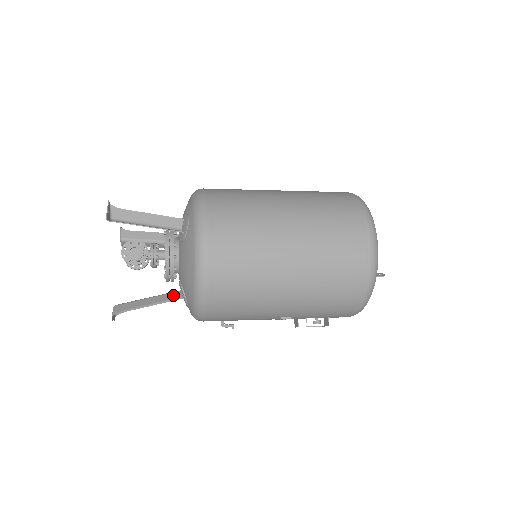
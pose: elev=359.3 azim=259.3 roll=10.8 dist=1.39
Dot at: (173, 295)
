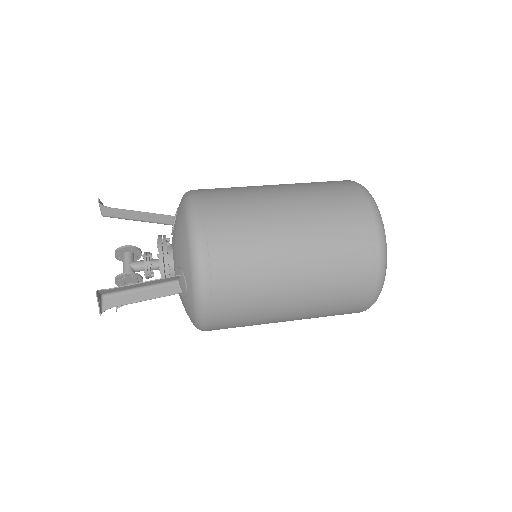
Dot at: occluded
